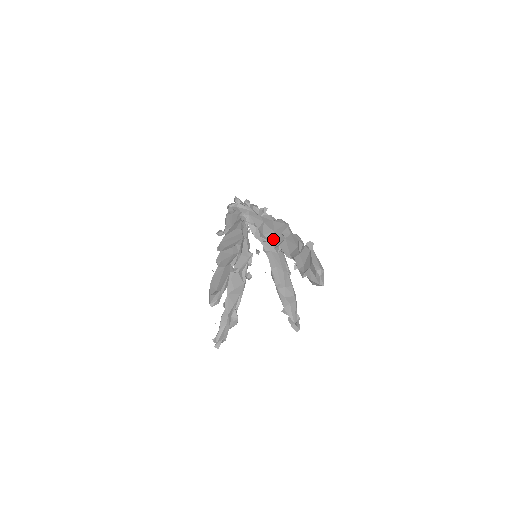
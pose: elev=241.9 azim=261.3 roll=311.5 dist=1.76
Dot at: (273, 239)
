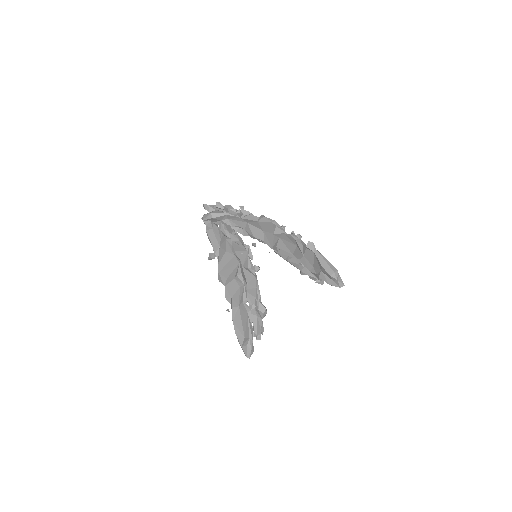
Dot at: (266, 239)
